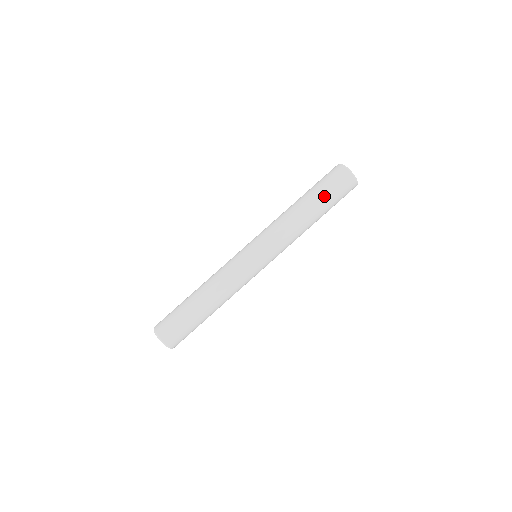
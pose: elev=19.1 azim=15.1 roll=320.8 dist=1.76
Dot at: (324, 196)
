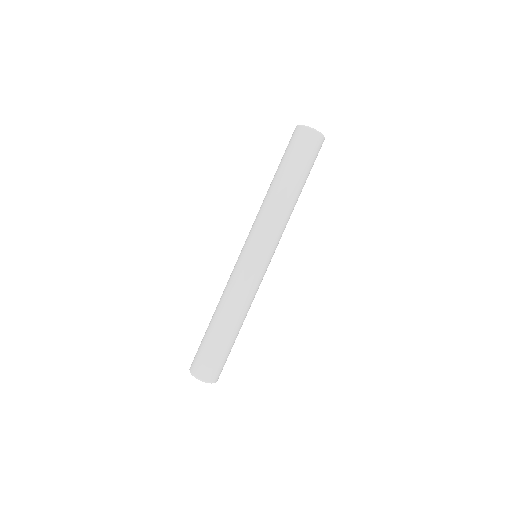
Dot at: occluded
